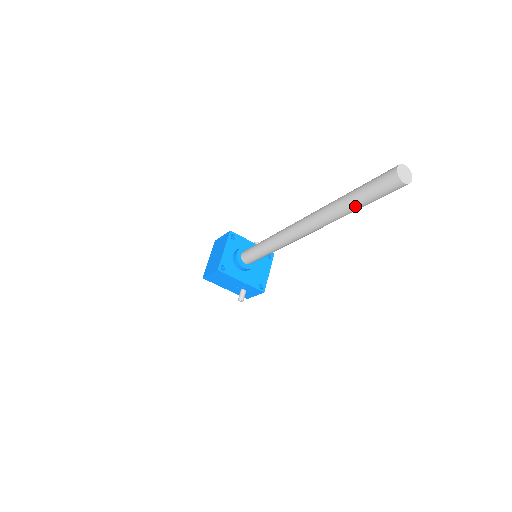
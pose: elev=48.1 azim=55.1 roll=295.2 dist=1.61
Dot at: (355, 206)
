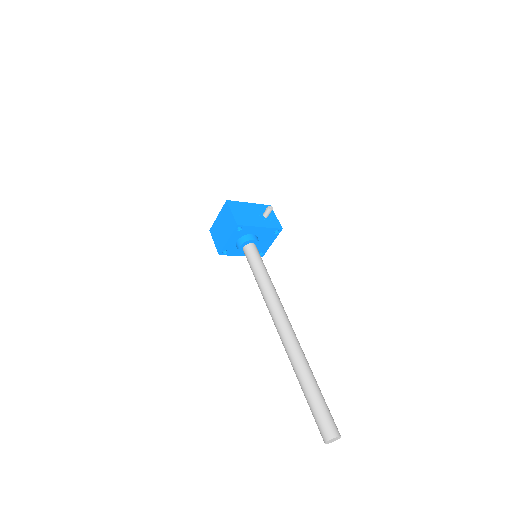
Dot at: occluded
